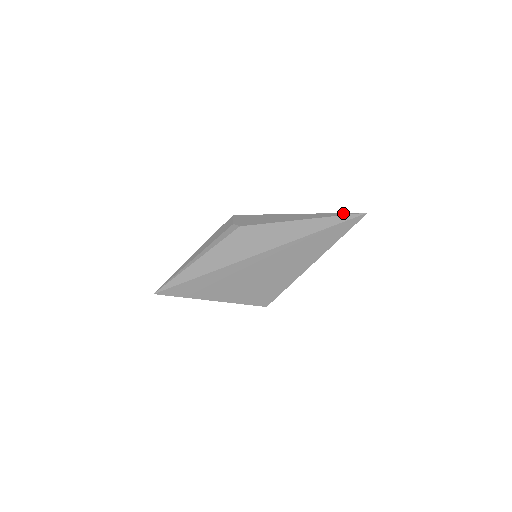
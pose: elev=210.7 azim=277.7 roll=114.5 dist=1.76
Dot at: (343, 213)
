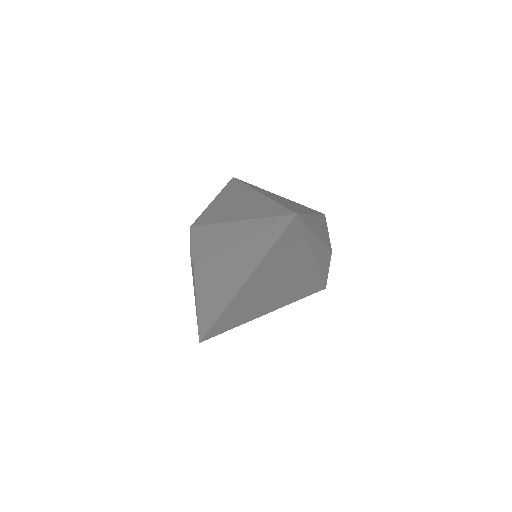
Dot at: (268, 219)
